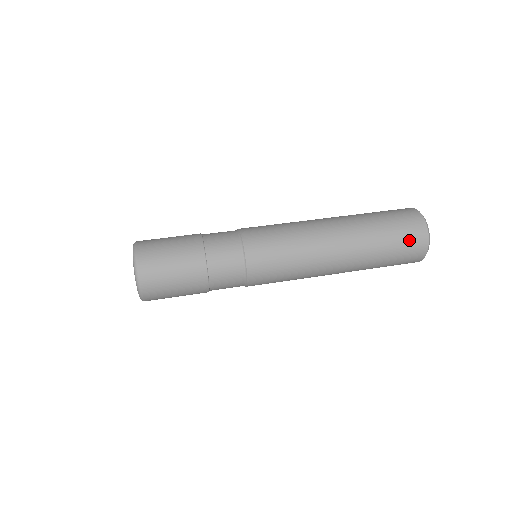
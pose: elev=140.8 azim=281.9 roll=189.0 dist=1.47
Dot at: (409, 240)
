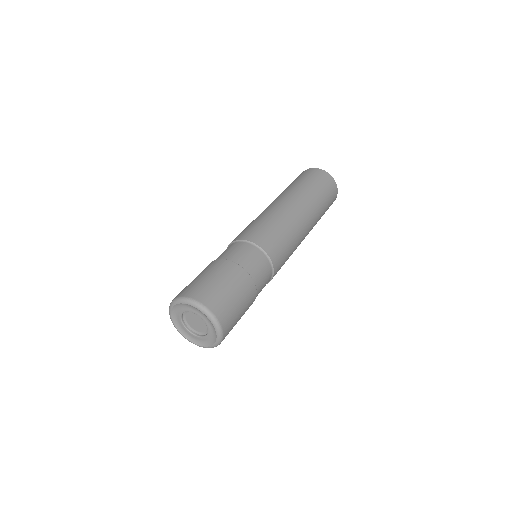
Dot at: occluded
